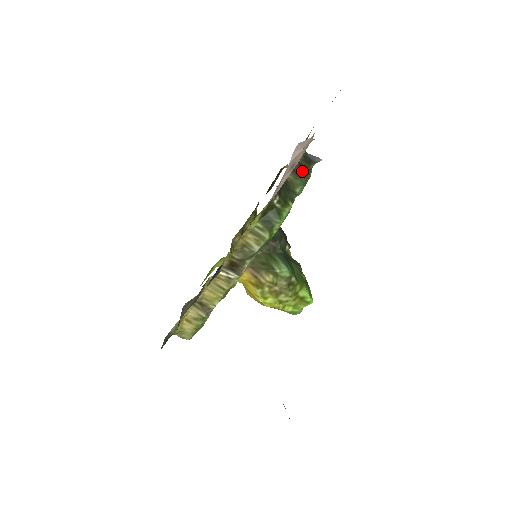
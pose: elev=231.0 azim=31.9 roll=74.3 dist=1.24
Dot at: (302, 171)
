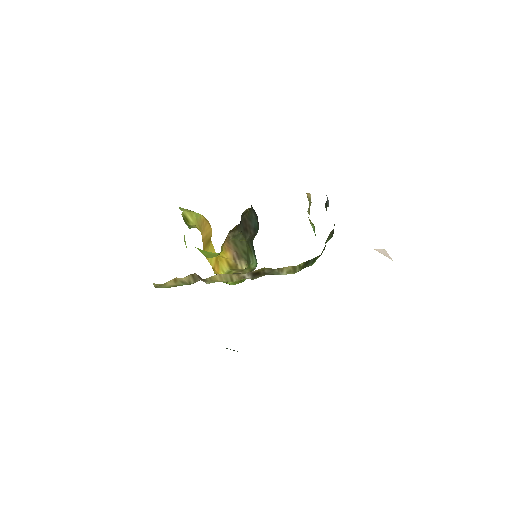
Dot at: occluded
